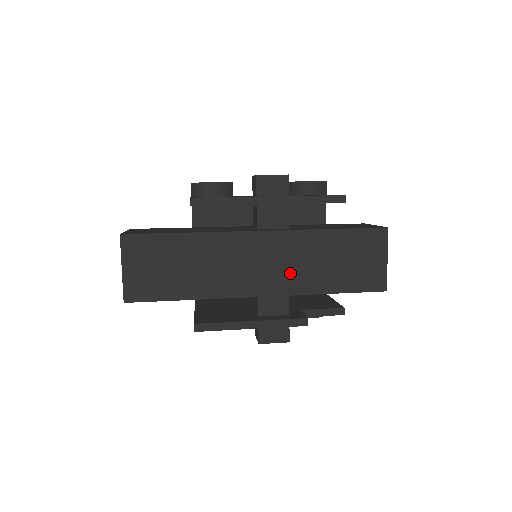
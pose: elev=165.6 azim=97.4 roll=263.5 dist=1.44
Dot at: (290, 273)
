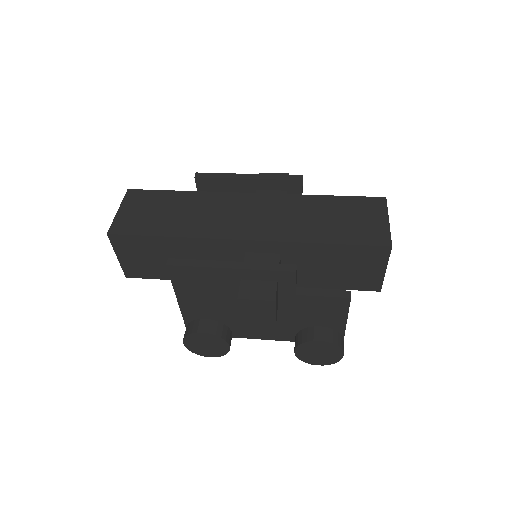
Dot at: (279, 224)
